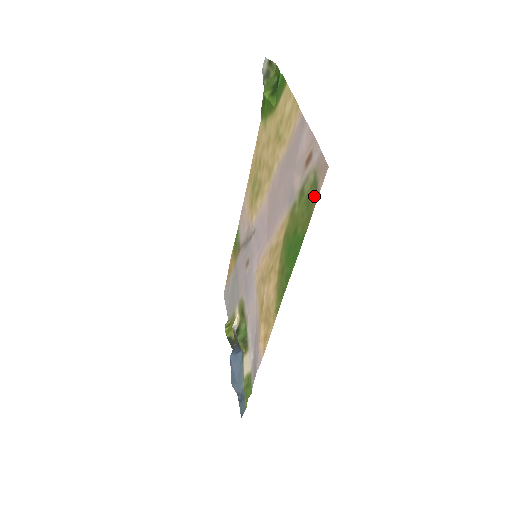
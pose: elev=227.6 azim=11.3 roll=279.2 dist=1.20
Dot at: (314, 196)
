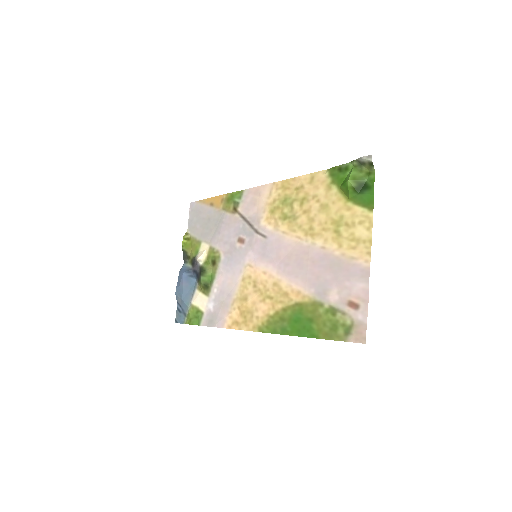
Dot at: (342, 335)
